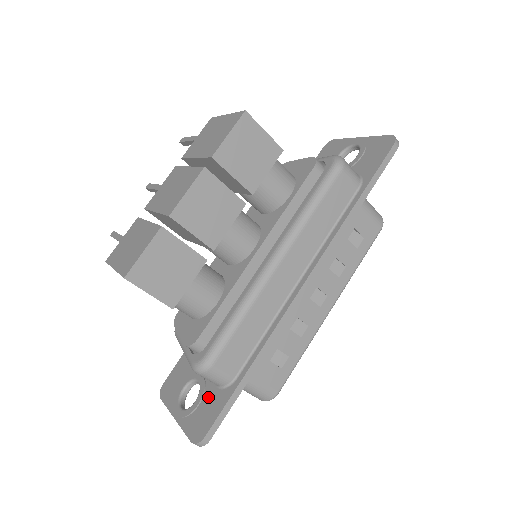
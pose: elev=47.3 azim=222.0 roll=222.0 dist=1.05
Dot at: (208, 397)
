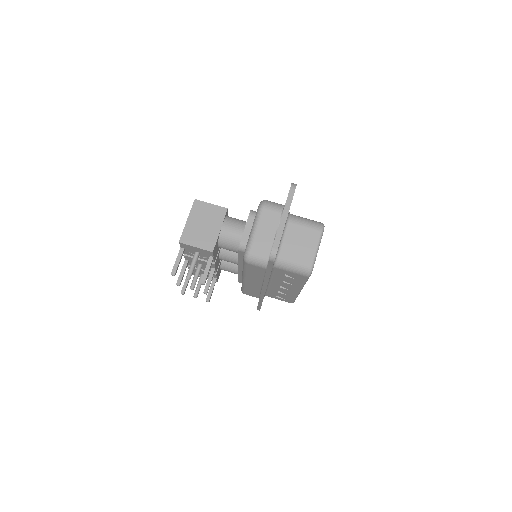
Dot at: occluded
